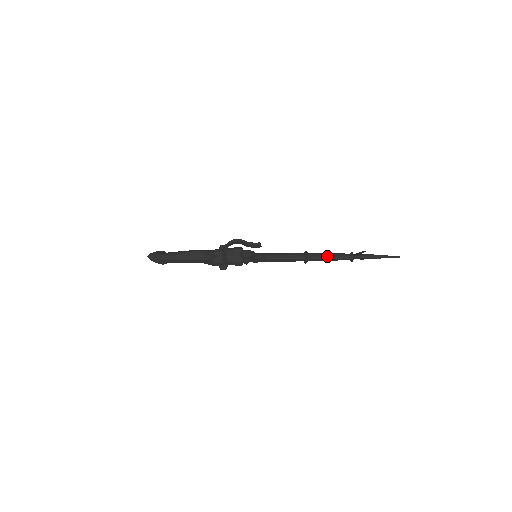
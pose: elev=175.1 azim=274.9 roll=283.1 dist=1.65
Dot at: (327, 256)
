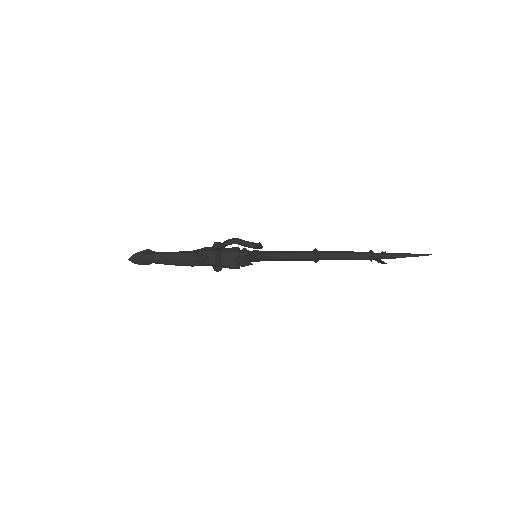
Dot at: (341, 256)
